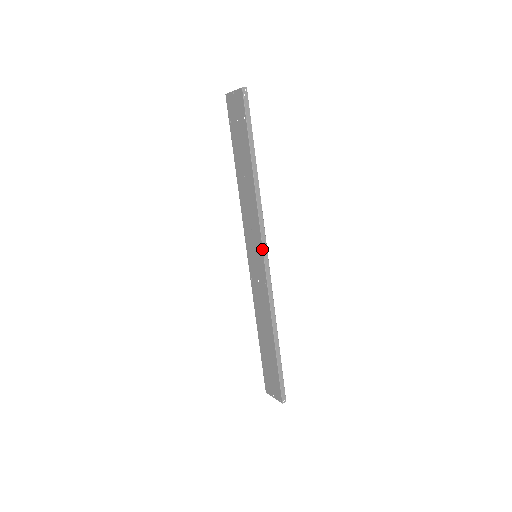
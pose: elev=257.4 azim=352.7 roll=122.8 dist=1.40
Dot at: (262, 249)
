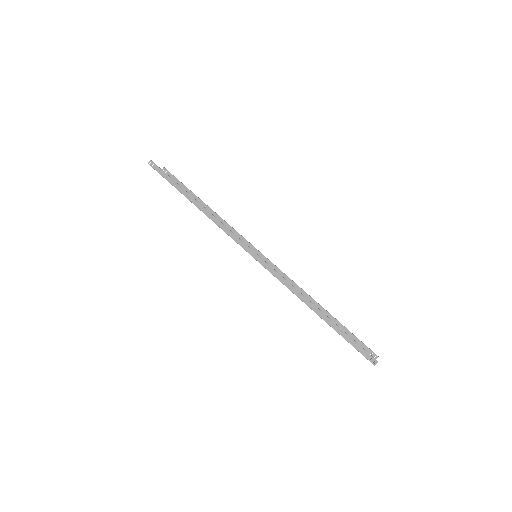
Dot at: (245, 250)
